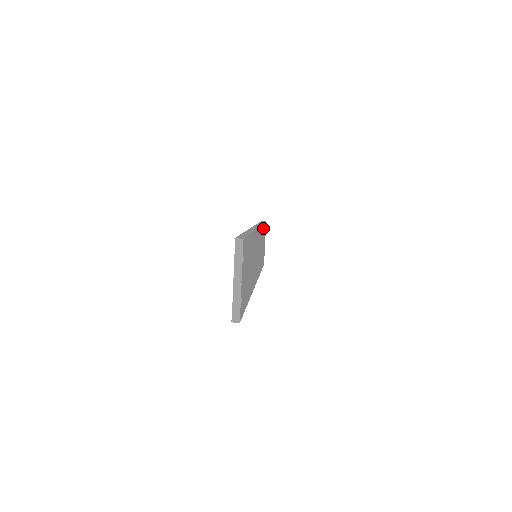
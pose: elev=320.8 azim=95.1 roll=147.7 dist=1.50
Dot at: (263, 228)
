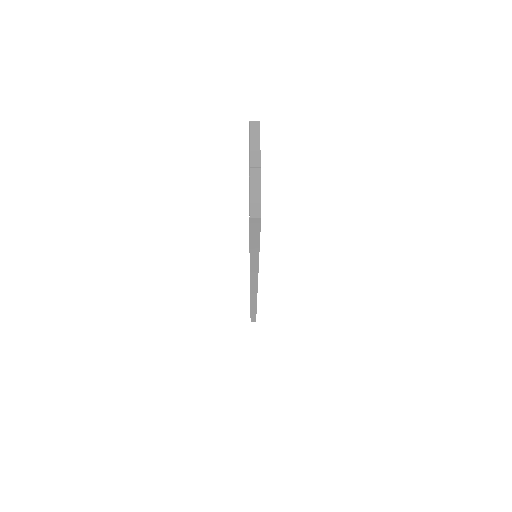
Dot at: occluded
